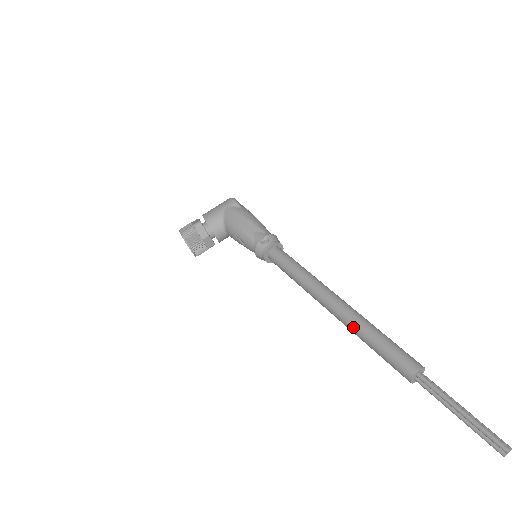
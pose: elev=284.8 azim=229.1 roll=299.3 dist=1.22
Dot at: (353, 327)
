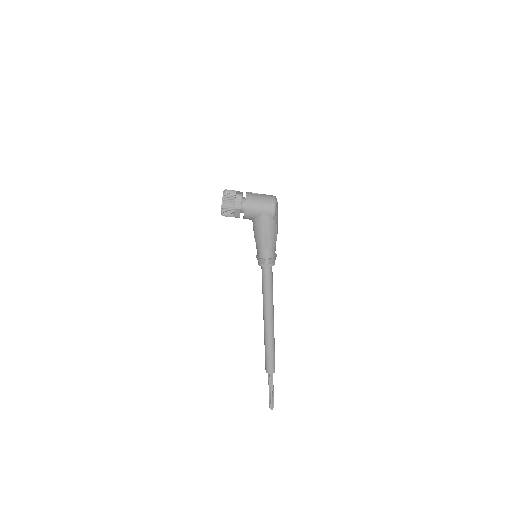
Dot at: (266, 339)
